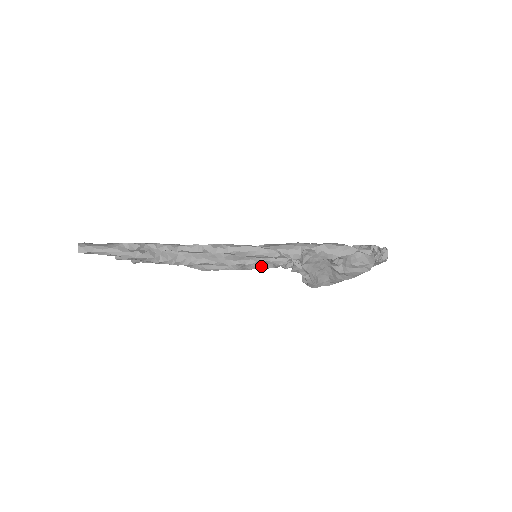
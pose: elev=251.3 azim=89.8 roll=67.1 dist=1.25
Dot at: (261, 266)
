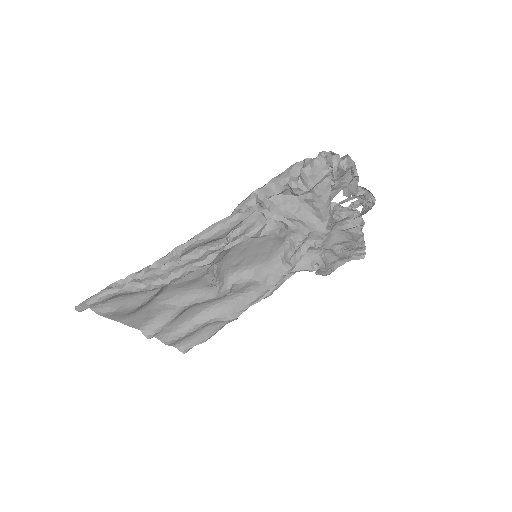
Dot at: (280, 274)
